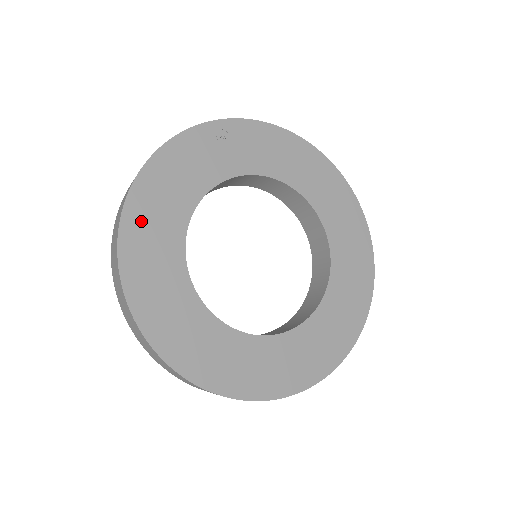
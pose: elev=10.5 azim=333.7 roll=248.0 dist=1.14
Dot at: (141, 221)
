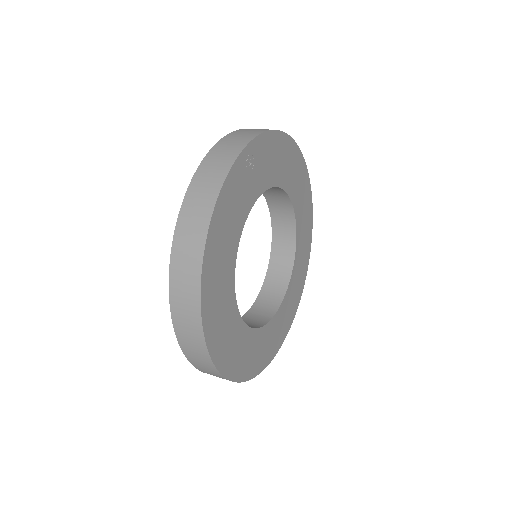
Dot at: (212, 282)
